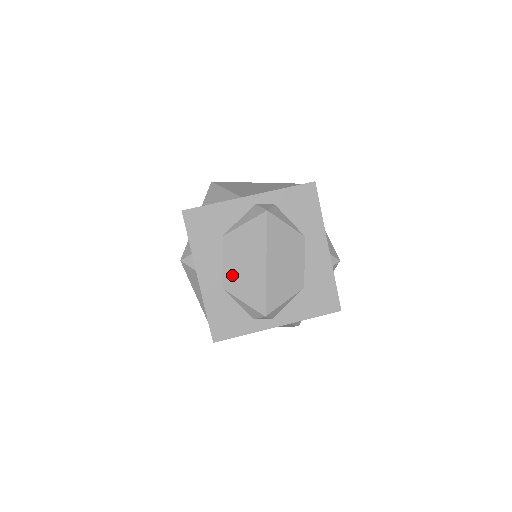
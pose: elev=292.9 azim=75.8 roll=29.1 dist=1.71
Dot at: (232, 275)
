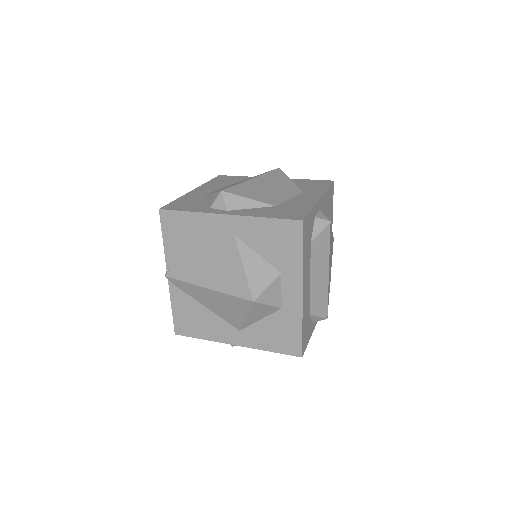
Dot at: (220, 189)
